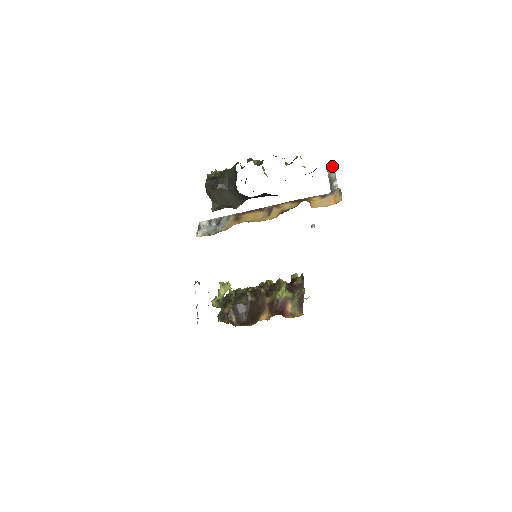
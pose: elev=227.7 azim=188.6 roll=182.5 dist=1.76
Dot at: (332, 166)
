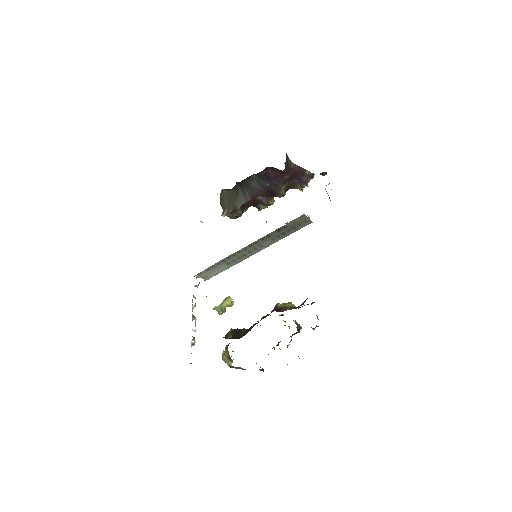
Dot at: (328, 184)
